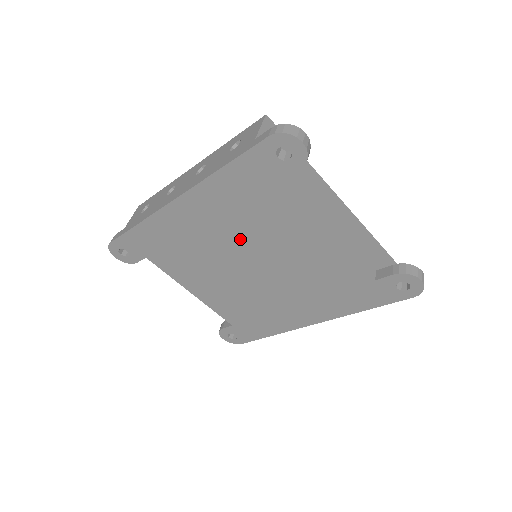
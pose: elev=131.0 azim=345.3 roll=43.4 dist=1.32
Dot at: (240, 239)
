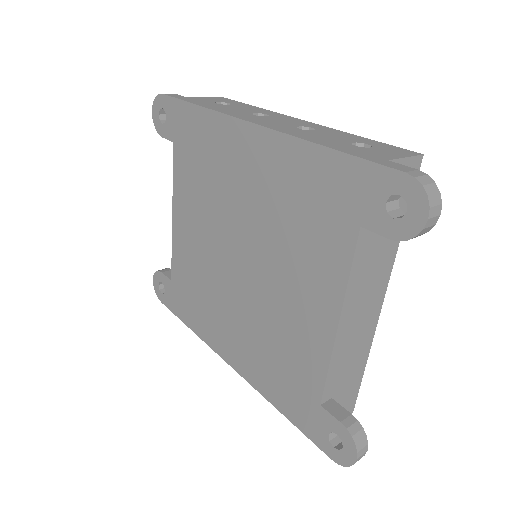
Dot at: (261, 226)
